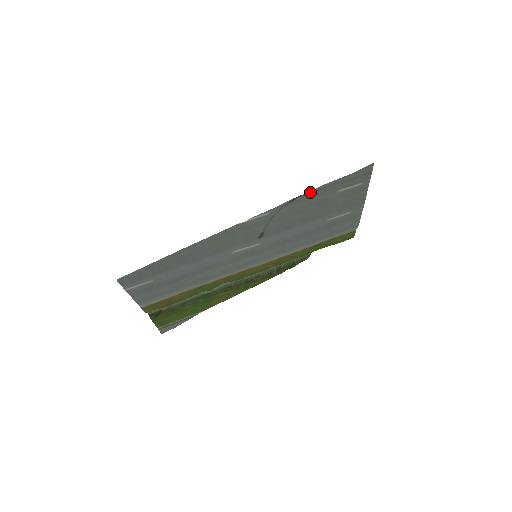
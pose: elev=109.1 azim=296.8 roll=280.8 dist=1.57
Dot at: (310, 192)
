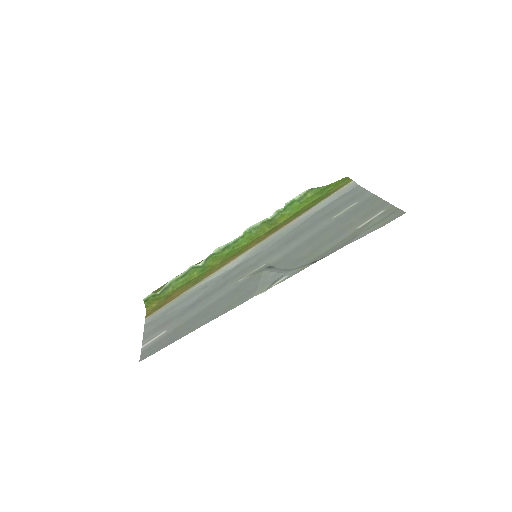
Dot at: (333, 252)
